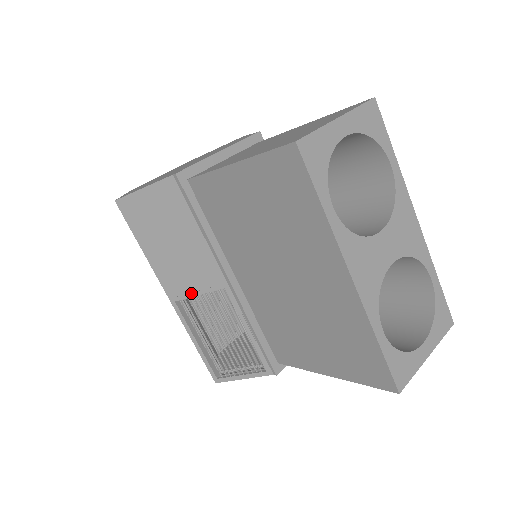
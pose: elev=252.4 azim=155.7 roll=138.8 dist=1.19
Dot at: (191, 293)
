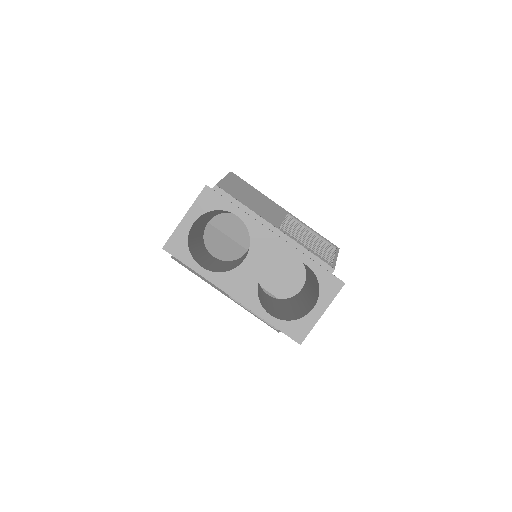
Dot at: occluded
